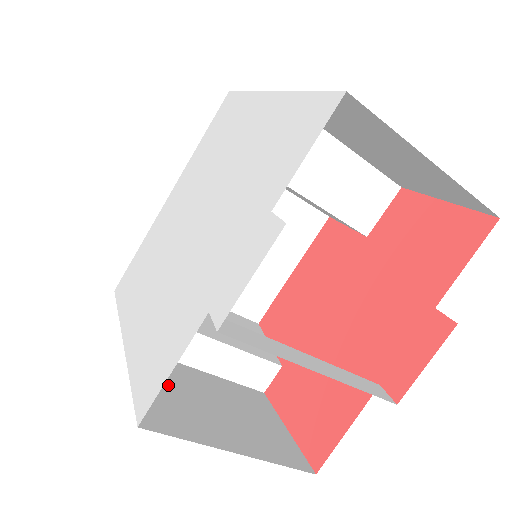
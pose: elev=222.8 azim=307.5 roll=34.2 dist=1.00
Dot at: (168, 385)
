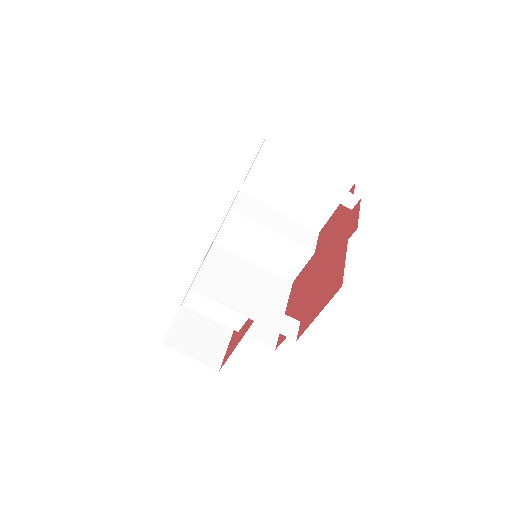
Dot at: occluded
